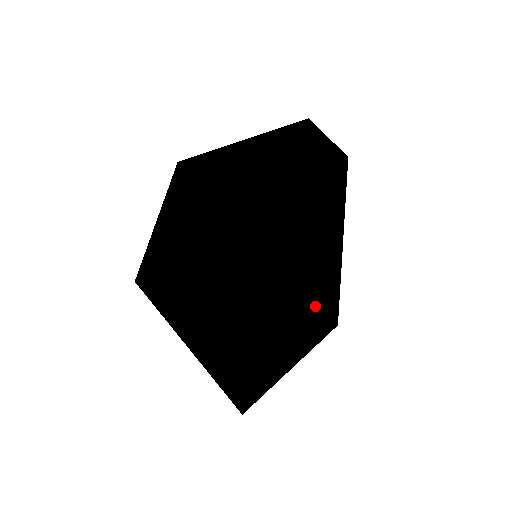
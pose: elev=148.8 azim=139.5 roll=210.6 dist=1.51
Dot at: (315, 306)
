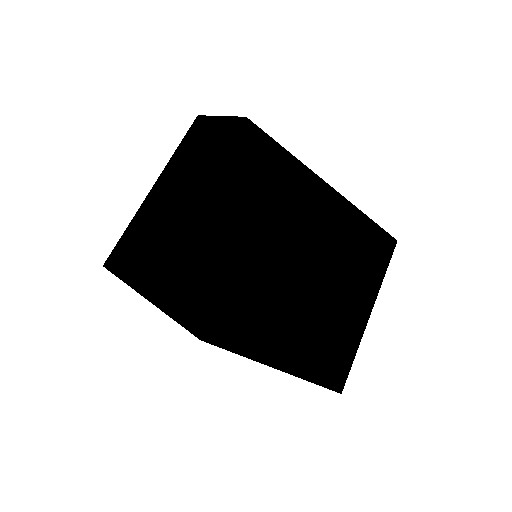
Dot at: (343, 252)
